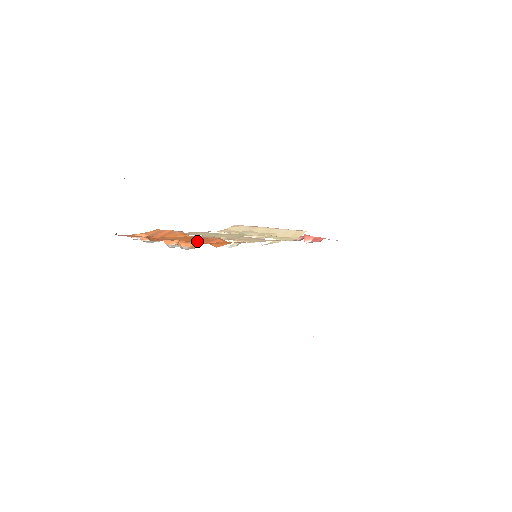
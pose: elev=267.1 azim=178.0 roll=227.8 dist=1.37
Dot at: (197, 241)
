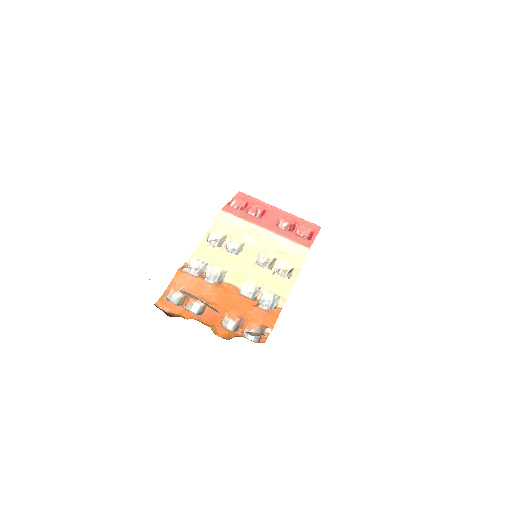
Dot at: (246, 314)
